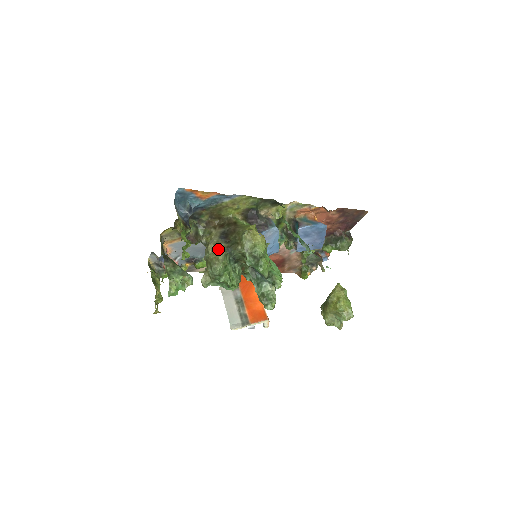
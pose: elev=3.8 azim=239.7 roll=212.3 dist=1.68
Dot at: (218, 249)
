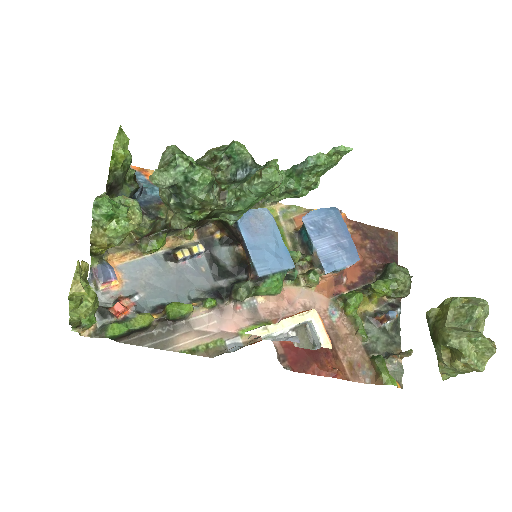
Dot at: occluded
